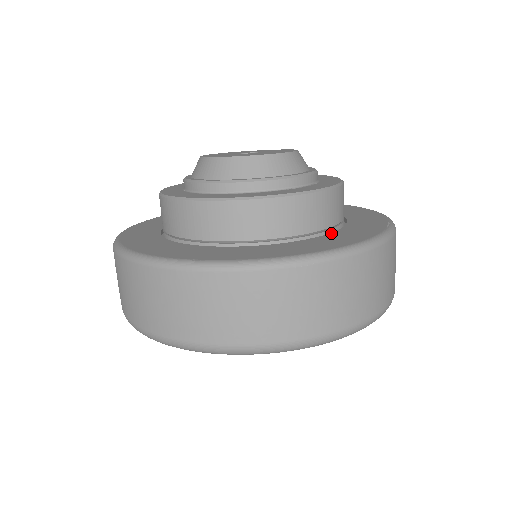
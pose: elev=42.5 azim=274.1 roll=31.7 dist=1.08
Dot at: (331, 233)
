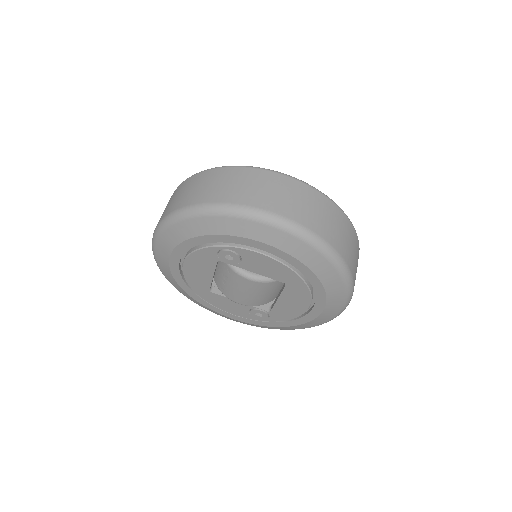
Dot at: occluded
